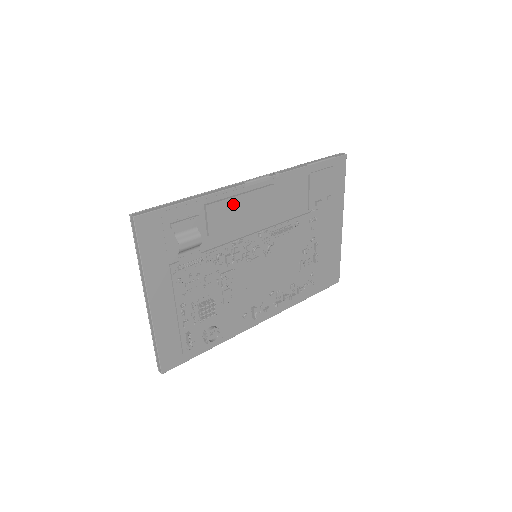
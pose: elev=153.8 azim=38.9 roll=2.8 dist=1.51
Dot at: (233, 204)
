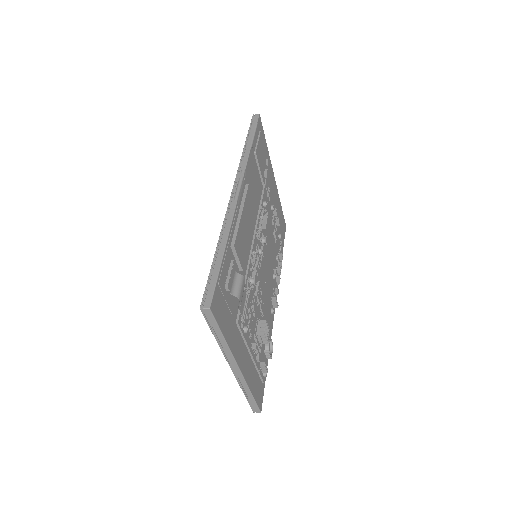
Dot at: (242, 227)
